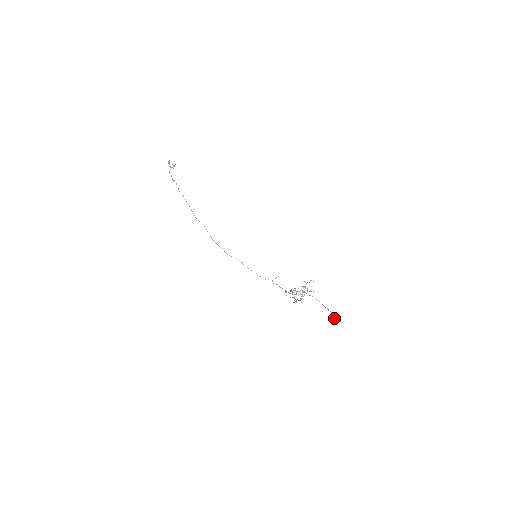
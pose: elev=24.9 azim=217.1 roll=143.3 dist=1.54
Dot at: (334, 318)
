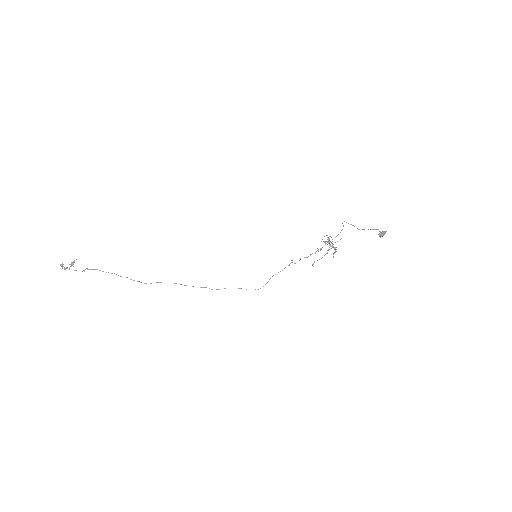
Dot at: (379, 234)
